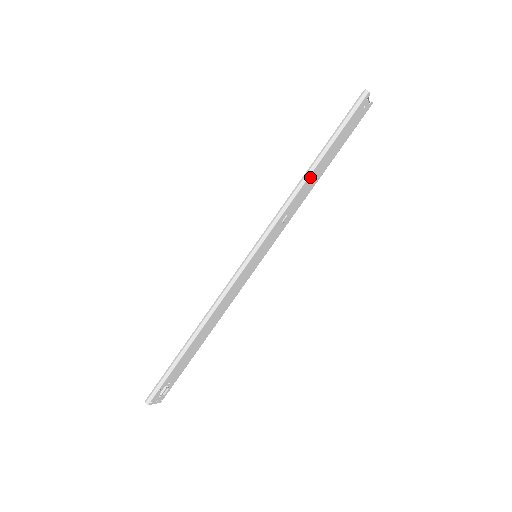
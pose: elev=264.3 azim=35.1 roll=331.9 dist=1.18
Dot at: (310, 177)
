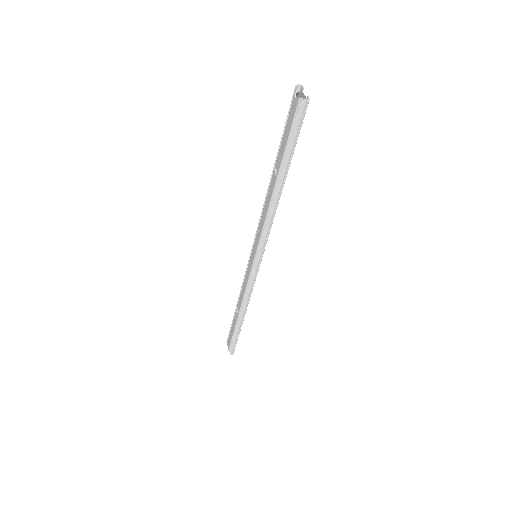
Dot at: (279, 194)
